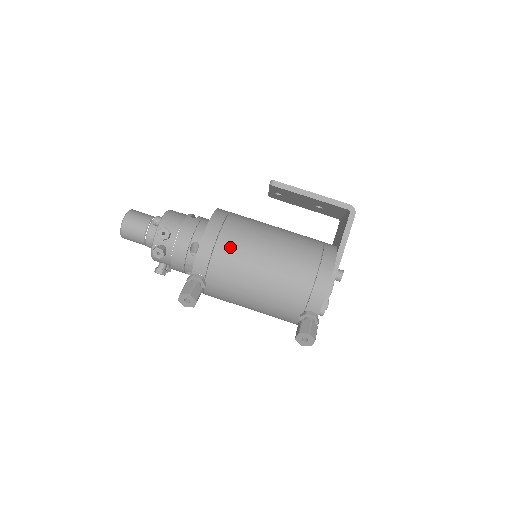
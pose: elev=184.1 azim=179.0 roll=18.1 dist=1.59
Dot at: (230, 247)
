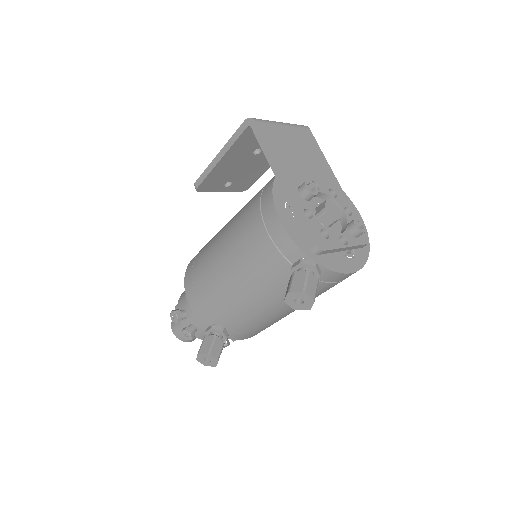
Dot at: (201, 278)
